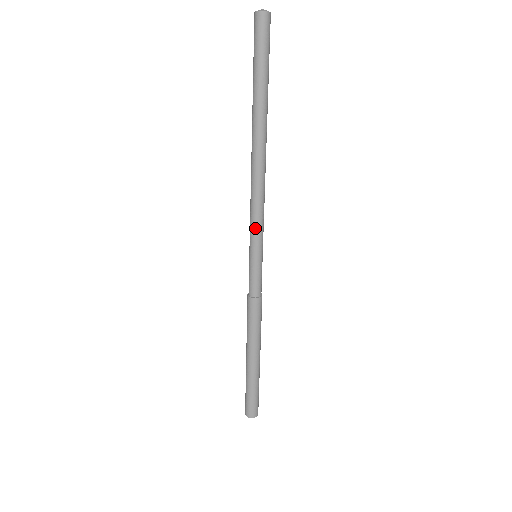
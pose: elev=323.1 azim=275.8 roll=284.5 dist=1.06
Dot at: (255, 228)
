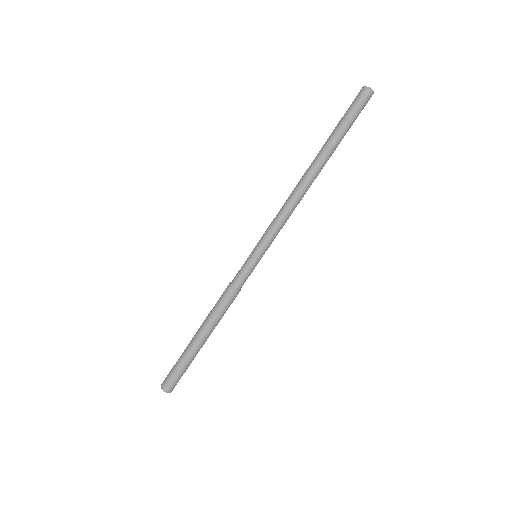
Dot at: (268, 232)
